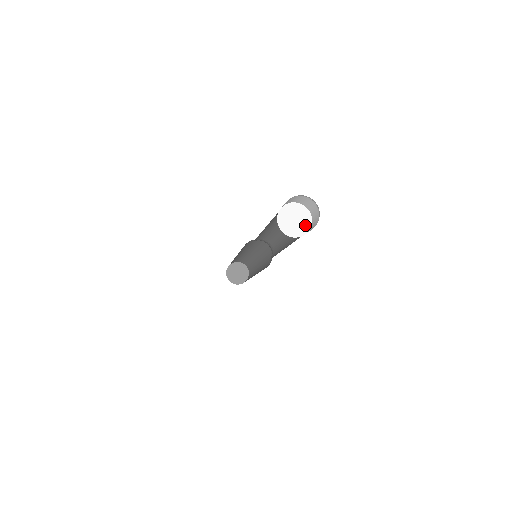
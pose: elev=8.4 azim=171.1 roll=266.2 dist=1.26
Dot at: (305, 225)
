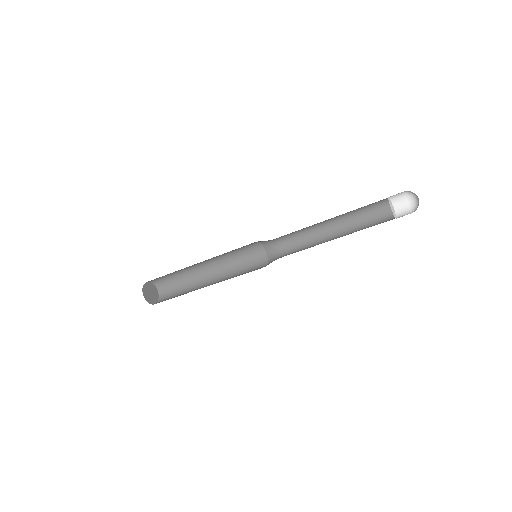
Dot at: (394, 212)
